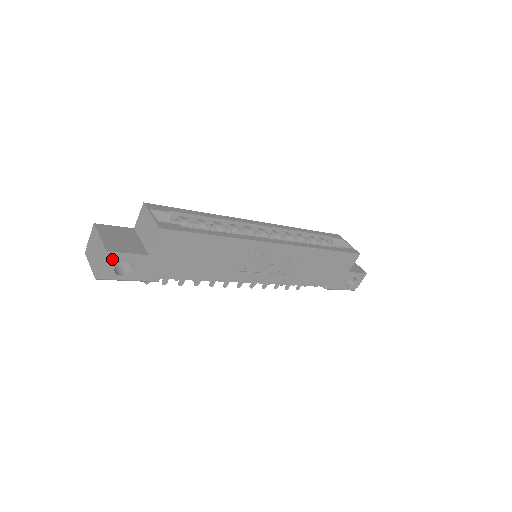
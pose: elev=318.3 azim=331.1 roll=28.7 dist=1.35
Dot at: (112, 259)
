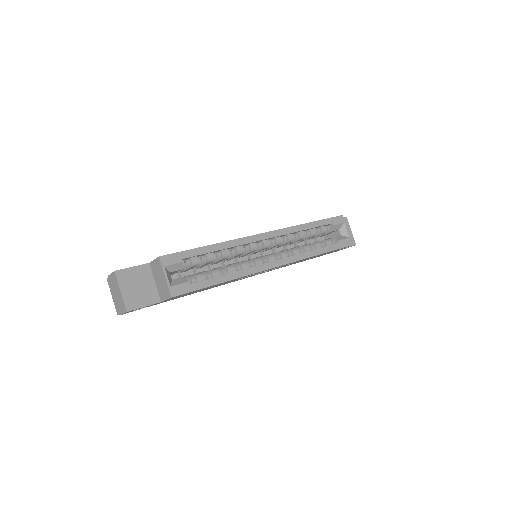
Dot at: occluded
